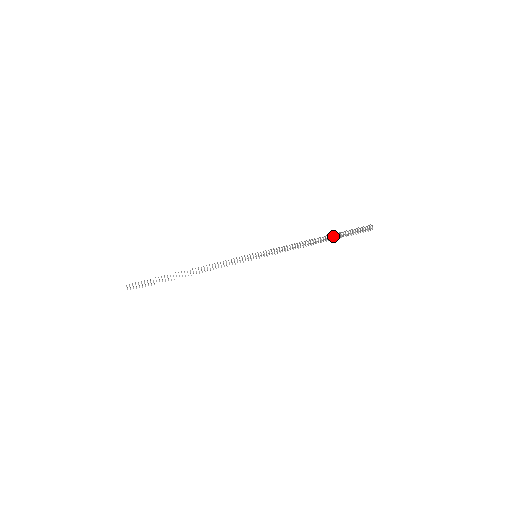
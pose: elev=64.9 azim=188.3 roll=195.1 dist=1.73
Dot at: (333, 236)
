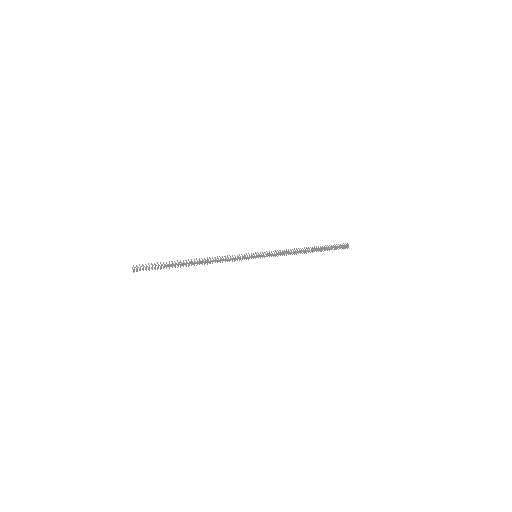
Dot at: (319, 250)
